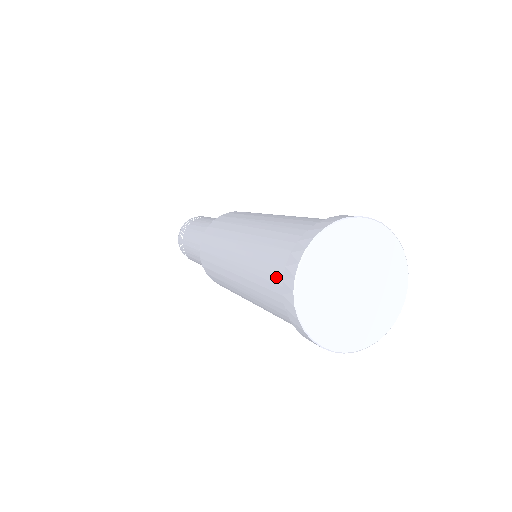
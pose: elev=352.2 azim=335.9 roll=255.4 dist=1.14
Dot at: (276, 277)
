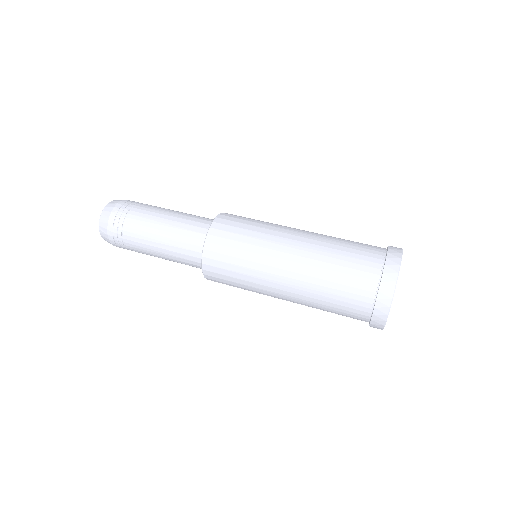
Dot at: (364, 279)
